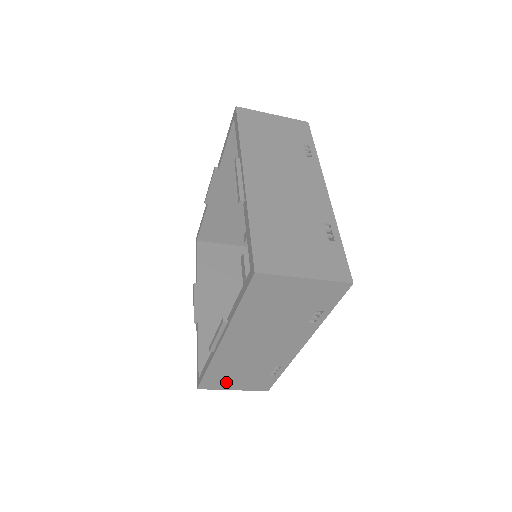
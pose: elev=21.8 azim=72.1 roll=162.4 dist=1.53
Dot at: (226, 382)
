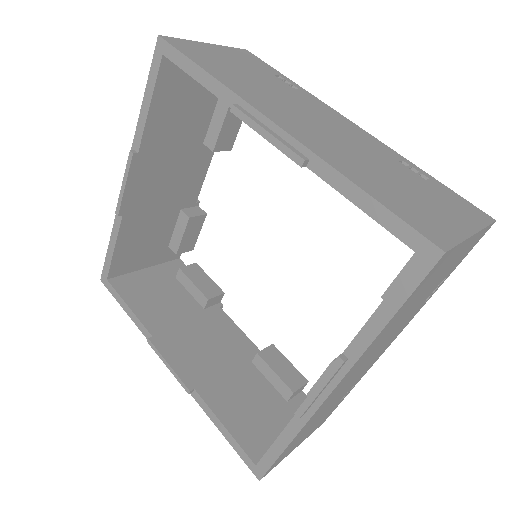
Dot at: (294, 446)
